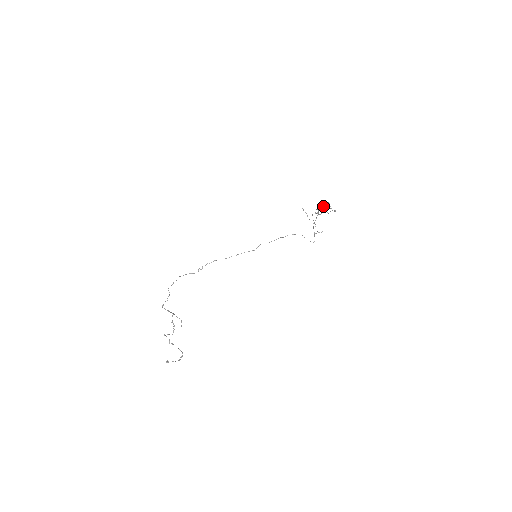
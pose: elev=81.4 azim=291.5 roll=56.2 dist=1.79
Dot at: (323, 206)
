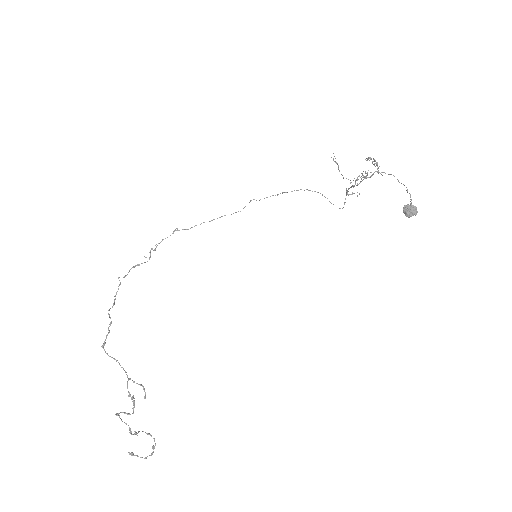
Dot at: (373, 161)
